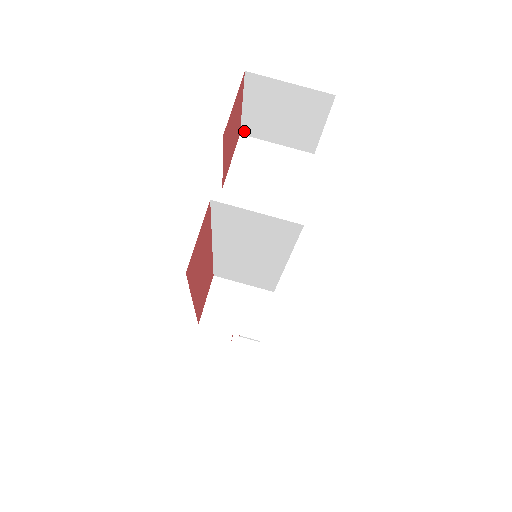
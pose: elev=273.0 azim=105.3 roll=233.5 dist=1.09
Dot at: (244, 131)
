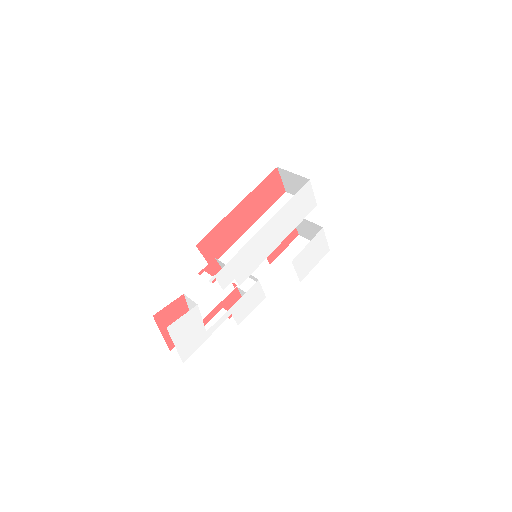
Dot at: (273, 264)
